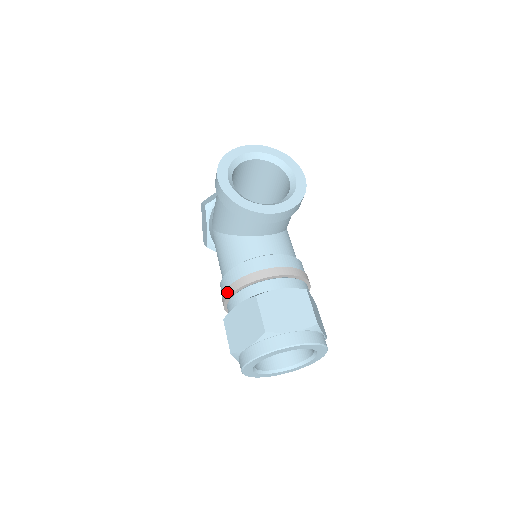
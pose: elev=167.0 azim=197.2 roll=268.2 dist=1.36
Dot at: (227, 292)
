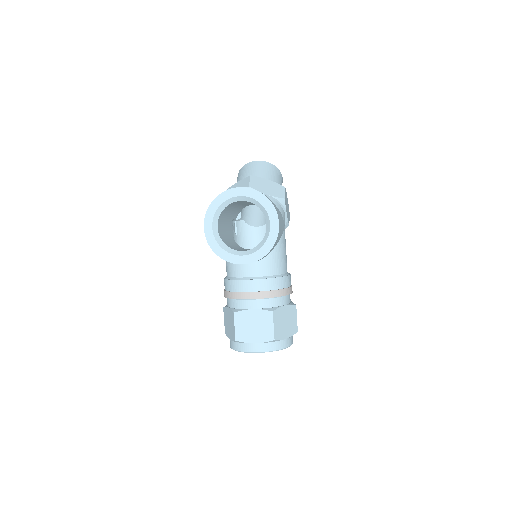
Dot at: (224, 293)
